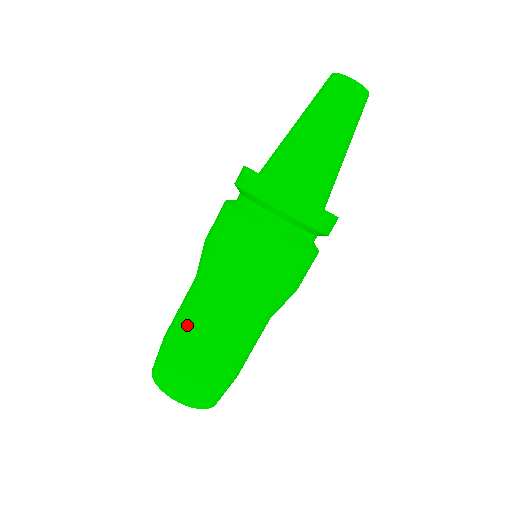
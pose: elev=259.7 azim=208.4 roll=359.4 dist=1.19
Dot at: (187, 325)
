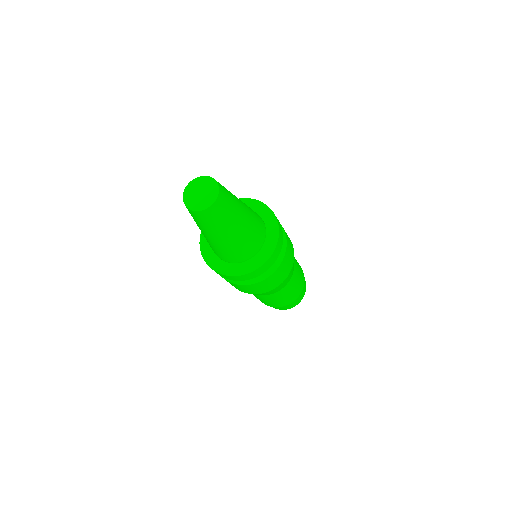
Dot at: occluded
